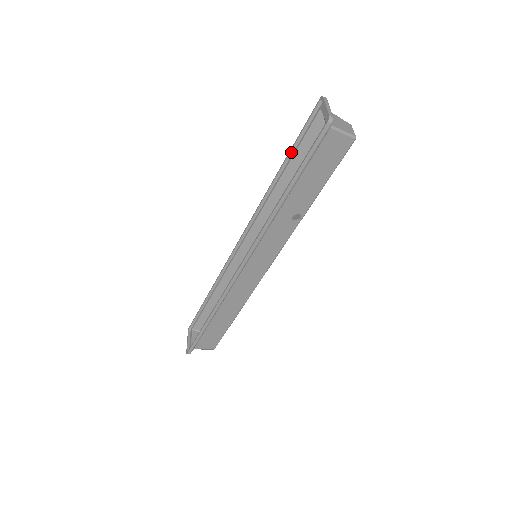
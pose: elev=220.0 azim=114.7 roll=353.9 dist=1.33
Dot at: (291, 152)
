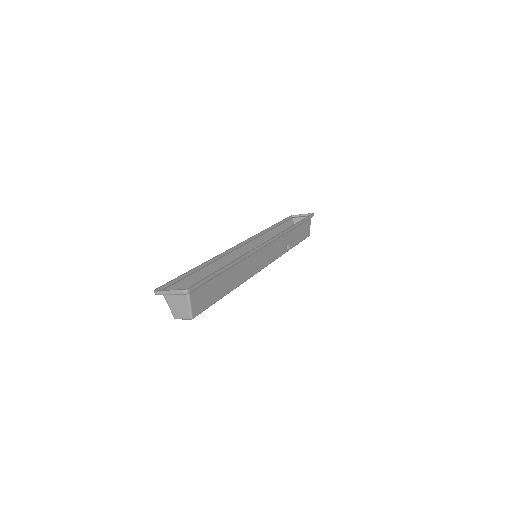
Dot at: (278, 224)
